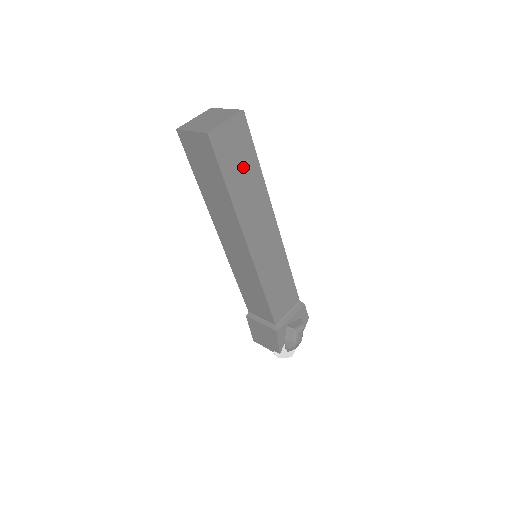
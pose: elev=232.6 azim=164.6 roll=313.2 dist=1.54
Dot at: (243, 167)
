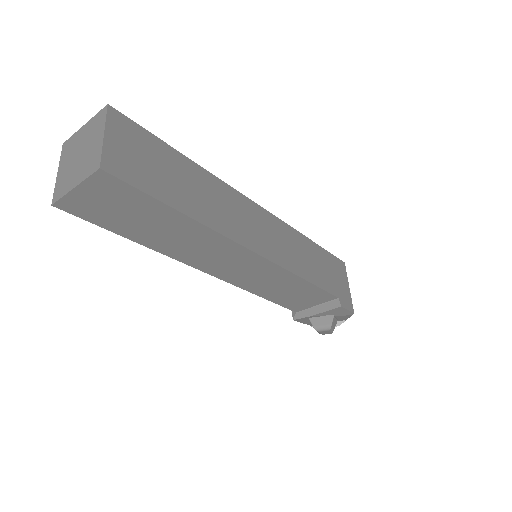
Dot at: (148, 220)
